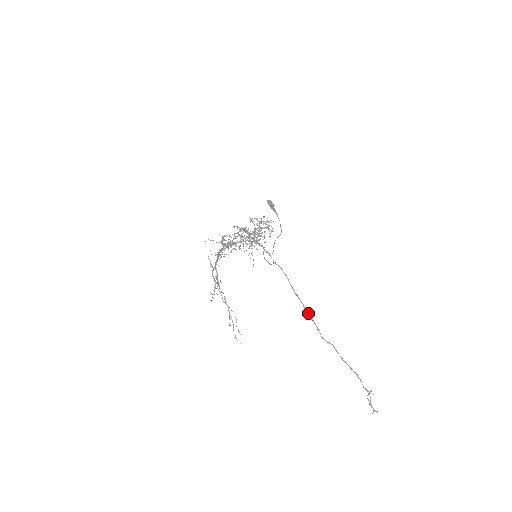
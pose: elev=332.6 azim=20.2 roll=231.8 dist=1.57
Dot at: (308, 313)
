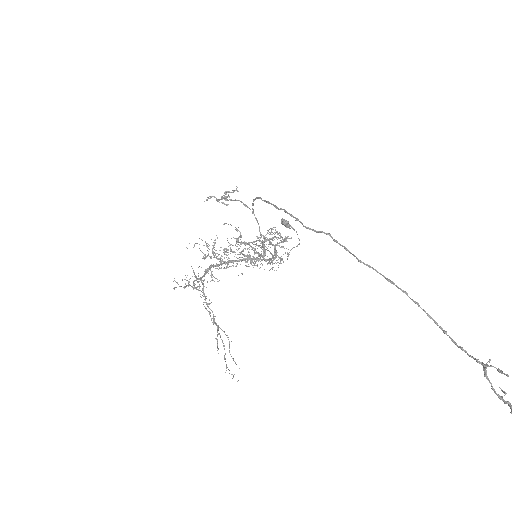
Dot at: (280, 209)
